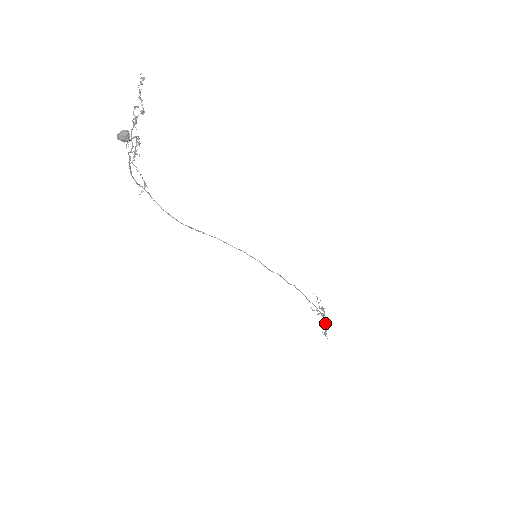
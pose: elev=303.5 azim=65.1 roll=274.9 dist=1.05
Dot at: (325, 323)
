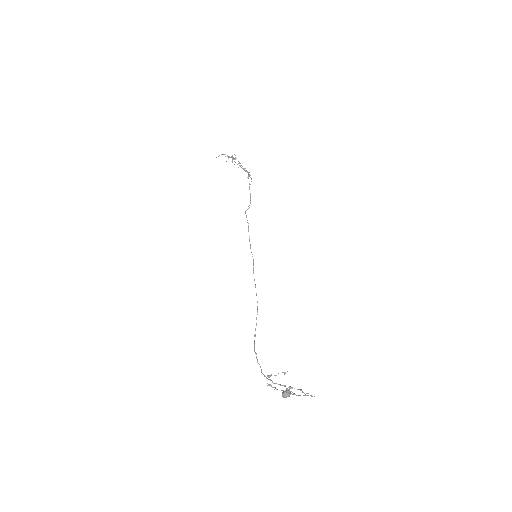
Dot at: (248, 174)
